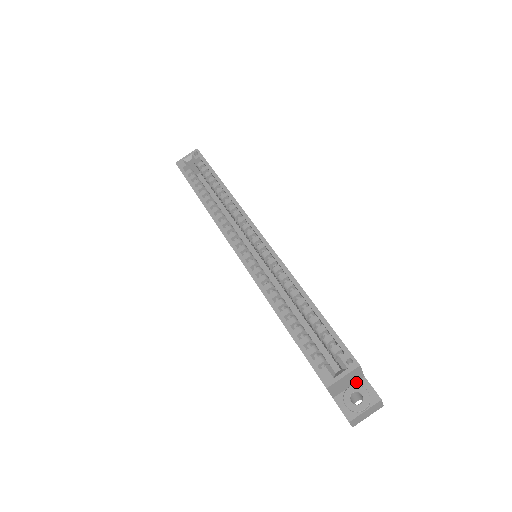
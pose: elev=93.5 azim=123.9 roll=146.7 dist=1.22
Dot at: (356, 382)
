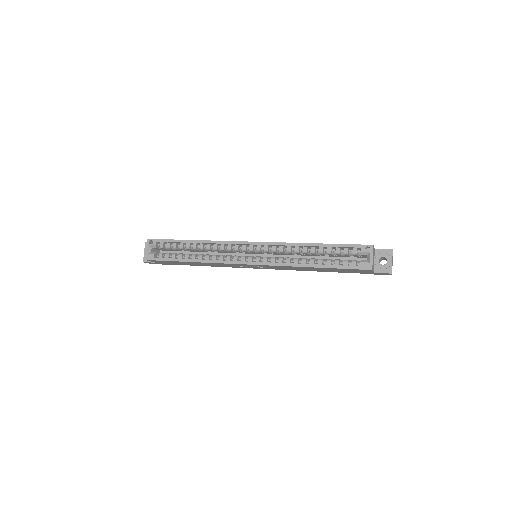
Dot at: (374, 255)
